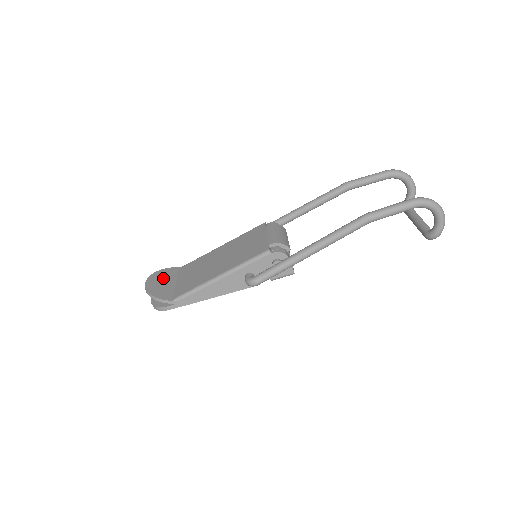
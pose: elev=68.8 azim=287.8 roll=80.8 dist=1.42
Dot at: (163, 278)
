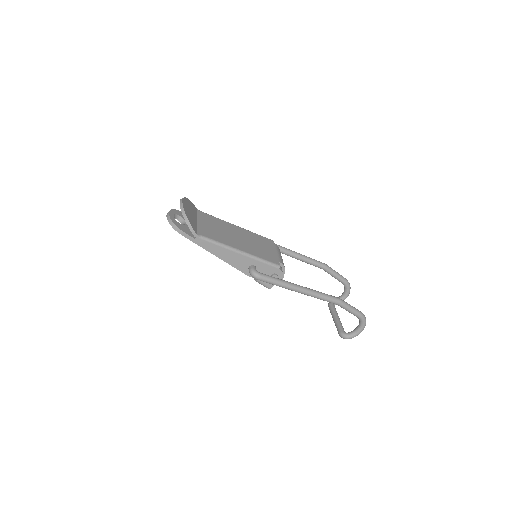
Dot at: (191, 208)
